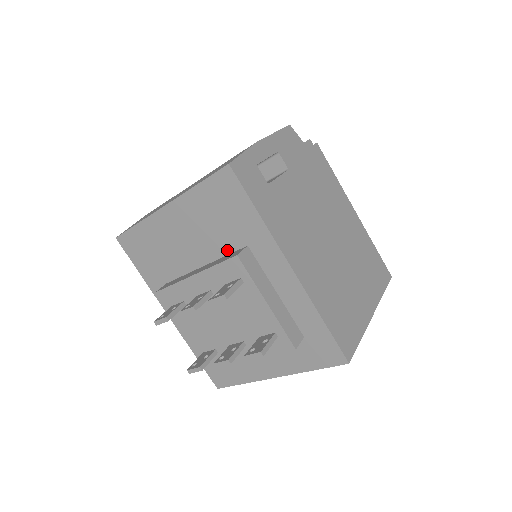
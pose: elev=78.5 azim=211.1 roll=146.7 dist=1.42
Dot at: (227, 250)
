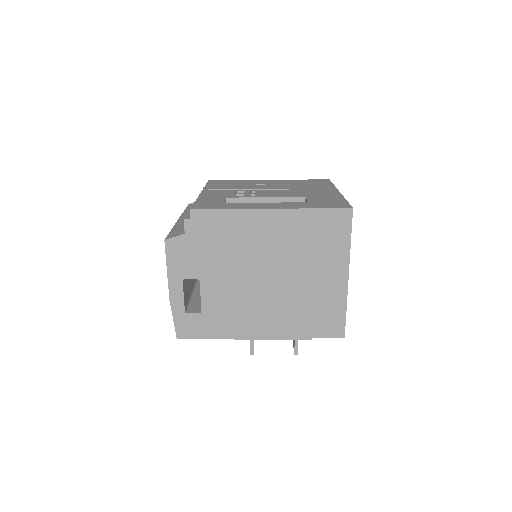
Dot at: occluded
